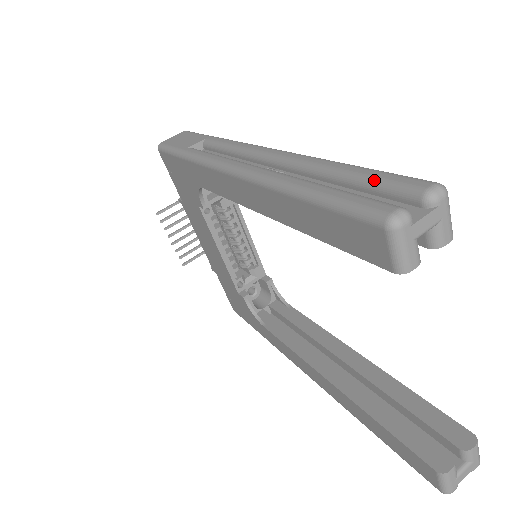
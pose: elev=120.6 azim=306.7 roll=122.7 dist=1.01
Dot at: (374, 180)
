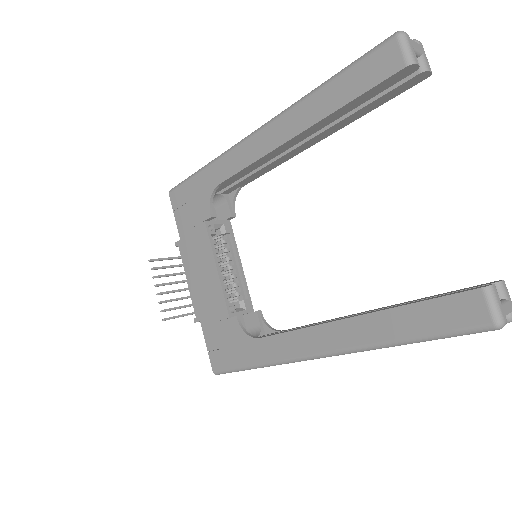
Dot at: occluded
